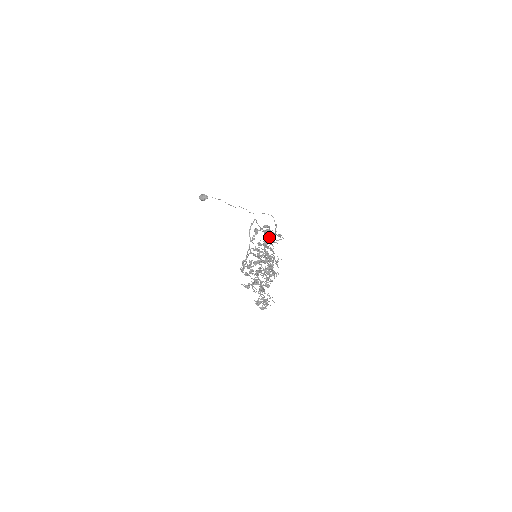
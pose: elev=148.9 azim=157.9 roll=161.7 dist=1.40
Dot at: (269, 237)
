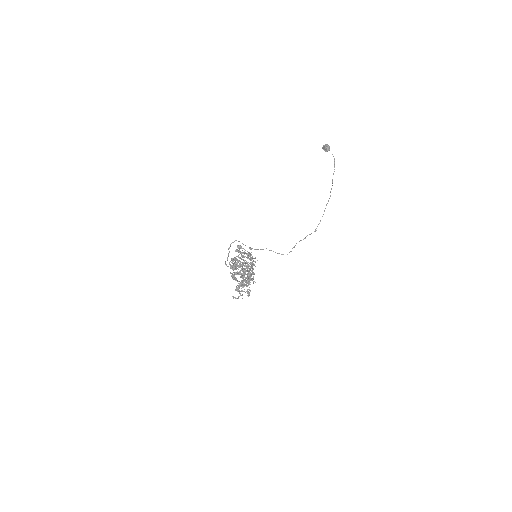
Dot at: occluded
